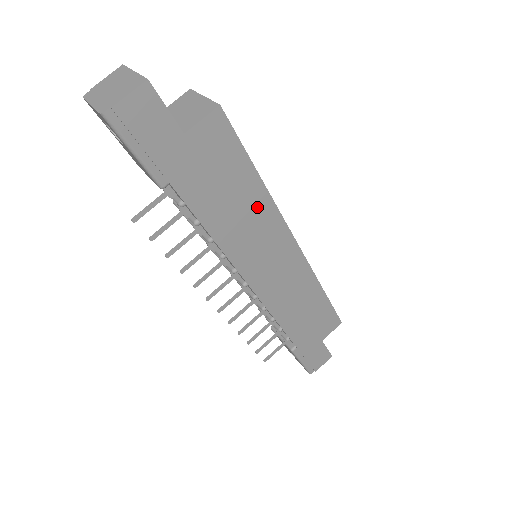
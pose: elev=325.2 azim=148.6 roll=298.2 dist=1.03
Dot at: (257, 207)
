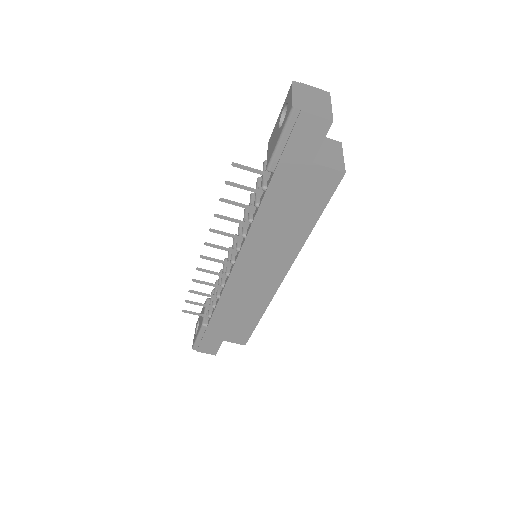
Dot at: (293, 237)
